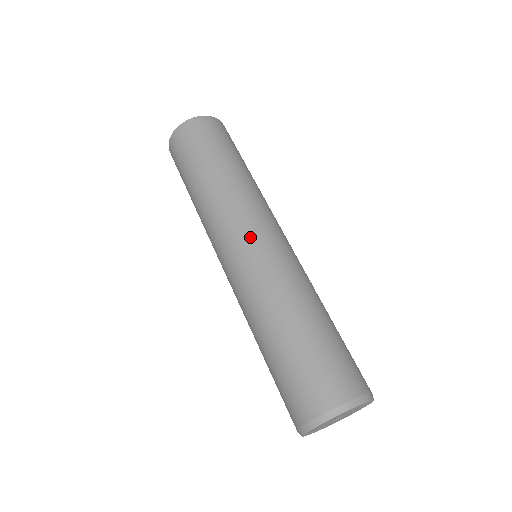
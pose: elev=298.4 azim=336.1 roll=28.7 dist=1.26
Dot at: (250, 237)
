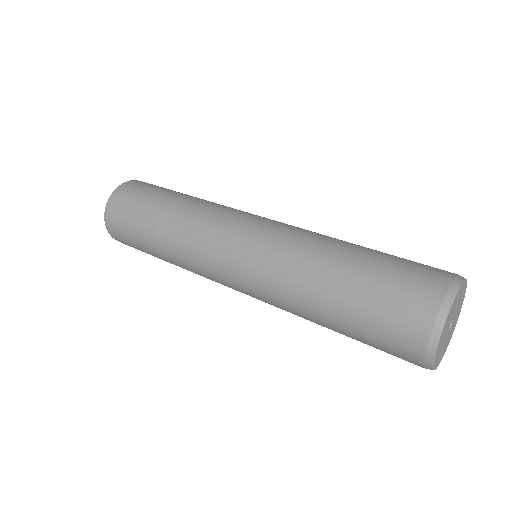
Dot at: occluded
